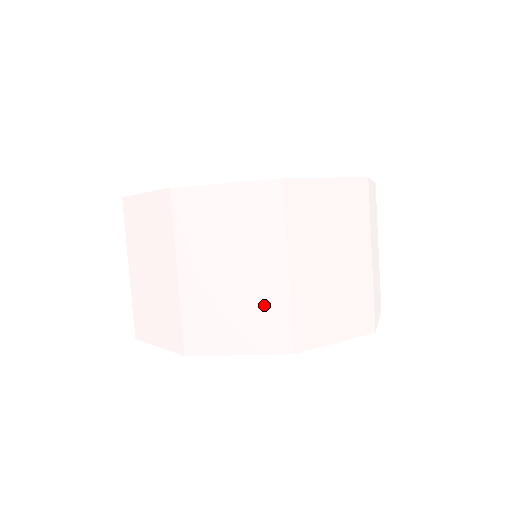
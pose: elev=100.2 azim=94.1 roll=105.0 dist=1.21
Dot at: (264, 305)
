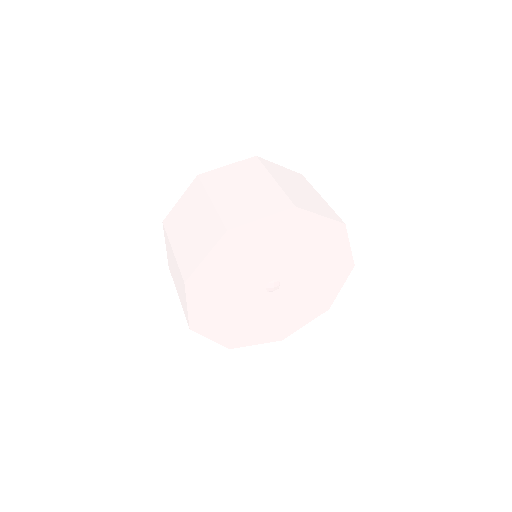
Dot at: (268, 195)
